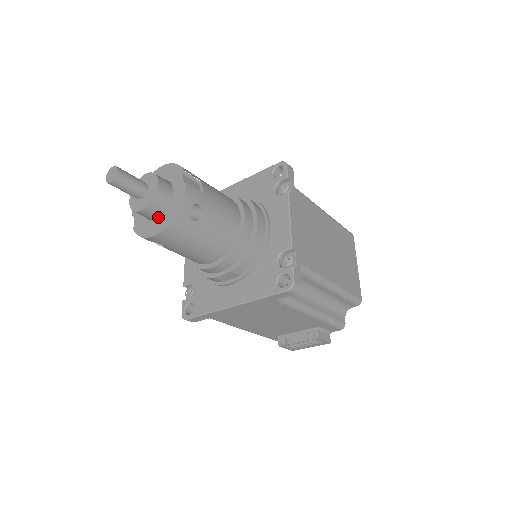
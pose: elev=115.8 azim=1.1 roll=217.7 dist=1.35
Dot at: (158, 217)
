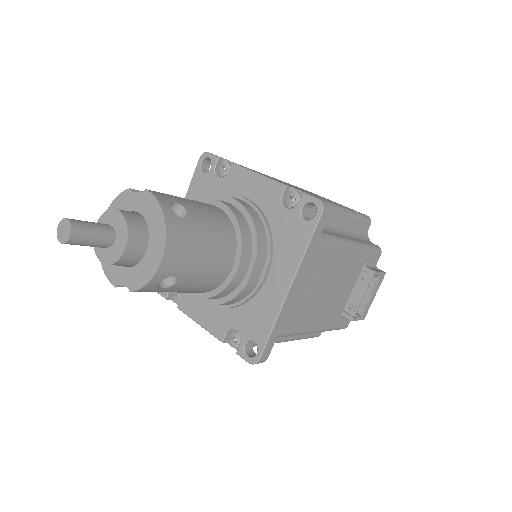
Dot at: (147, 246)
